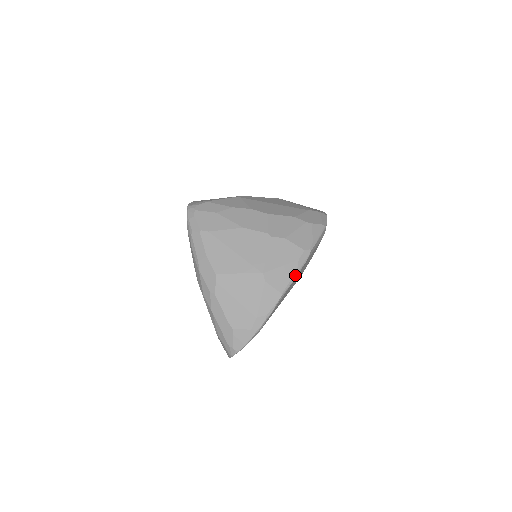
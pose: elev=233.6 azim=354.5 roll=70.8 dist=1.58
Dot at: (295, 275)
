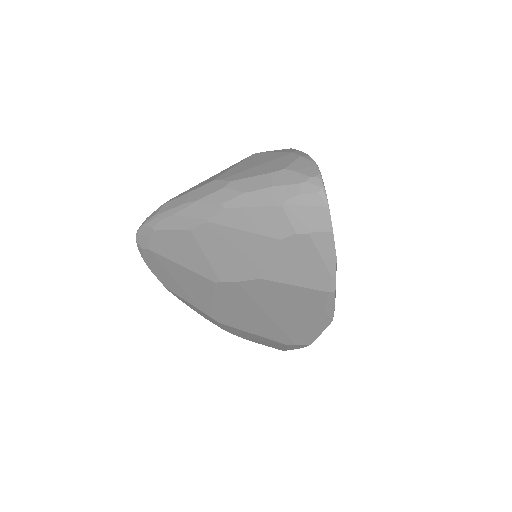
Dot at: occluded
